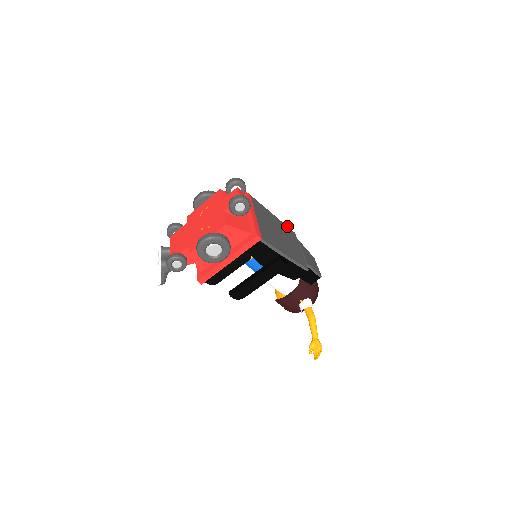
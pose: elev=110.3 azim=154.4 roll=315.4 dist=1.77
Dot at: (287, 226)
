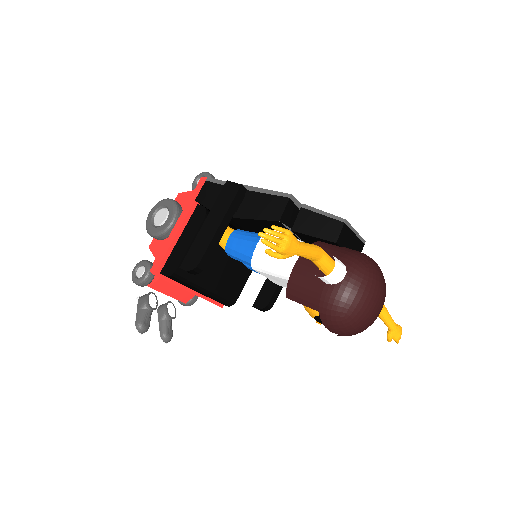
Dot at: occluded
